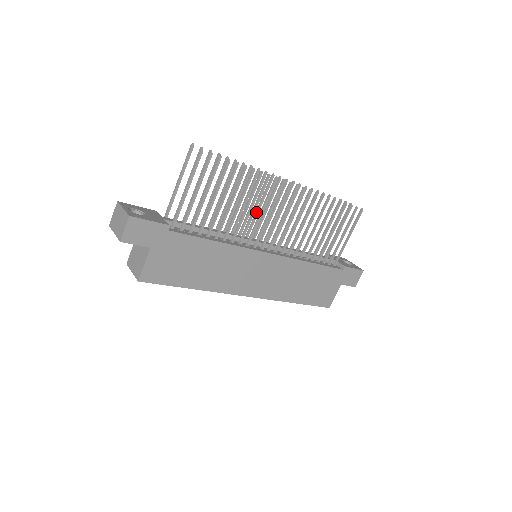
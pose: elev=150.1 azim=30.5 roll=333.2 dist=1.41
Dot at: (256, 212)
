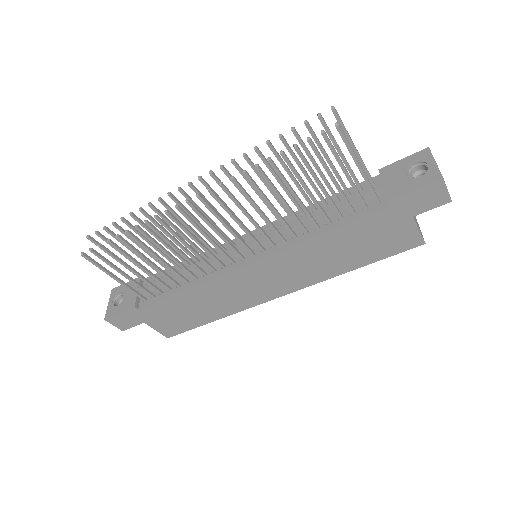
Dot at: occluded
